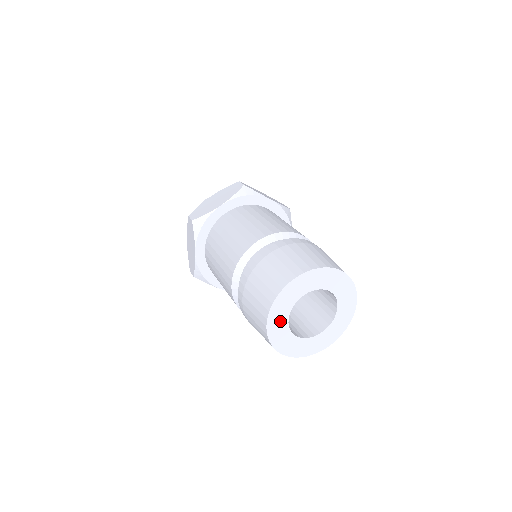
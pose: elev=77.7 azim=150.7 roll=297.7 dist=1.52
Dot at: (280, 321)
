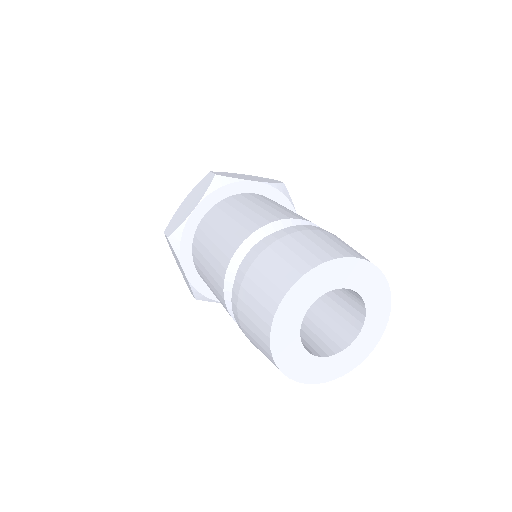
Dot at: (302, 300)
